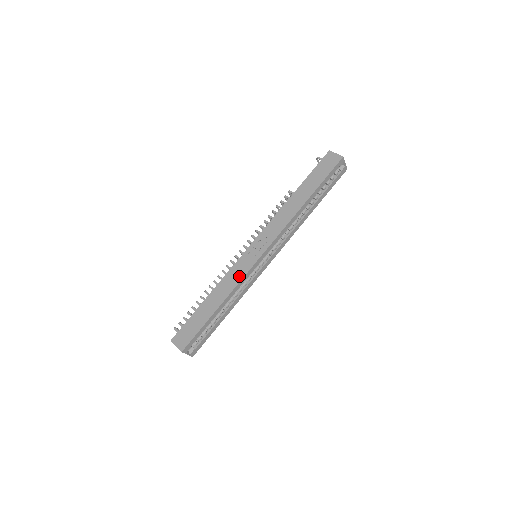
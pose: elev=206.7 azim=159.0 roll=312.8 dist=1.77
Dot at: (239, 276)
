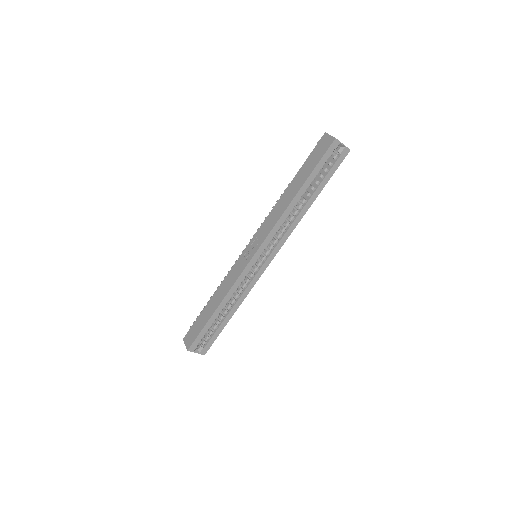
Dot at: (234, 278)
